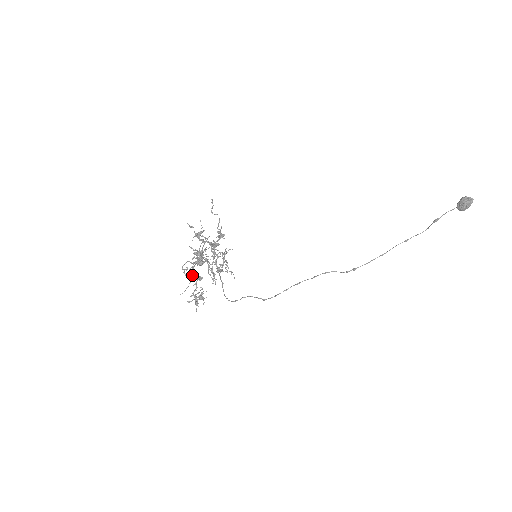
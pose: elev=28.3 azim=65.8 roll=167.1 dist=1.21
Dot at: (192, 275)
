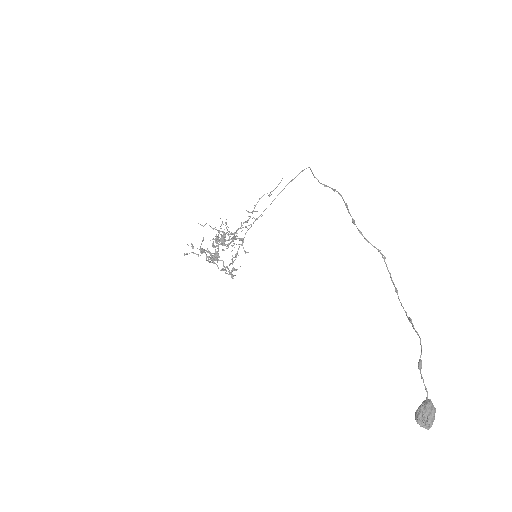
Dot at: occluded
